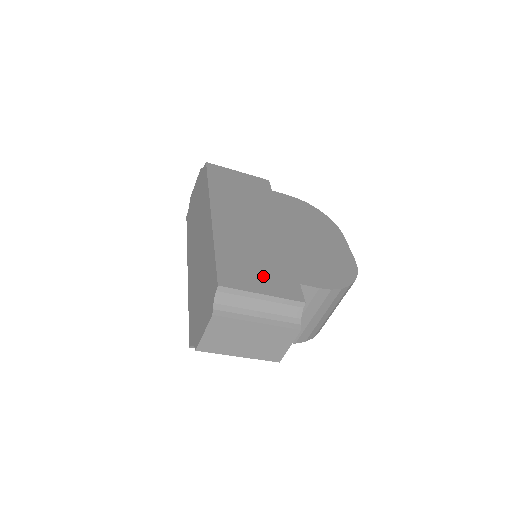
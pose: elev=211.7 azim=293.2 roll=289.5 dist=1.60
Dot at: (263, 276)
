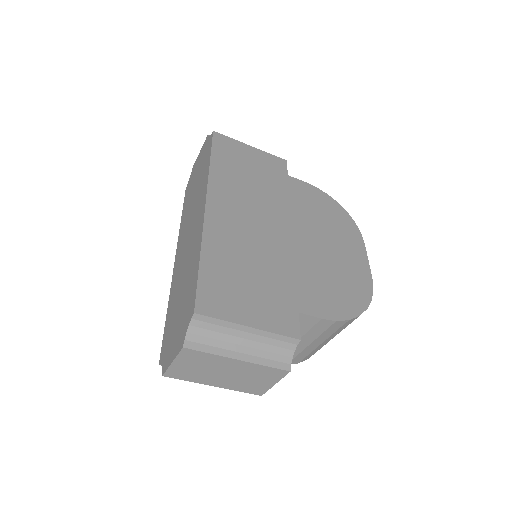
Dot at: (254, 300)
